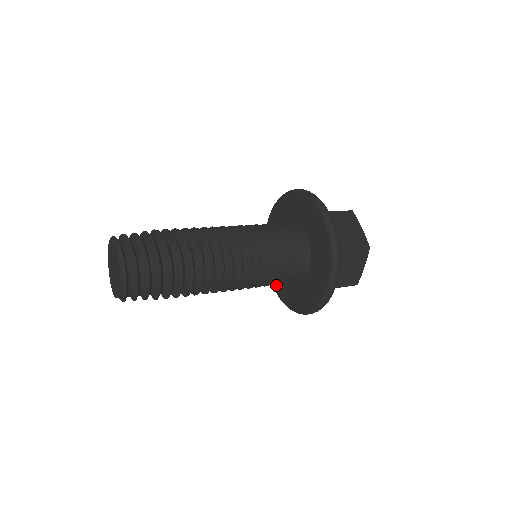
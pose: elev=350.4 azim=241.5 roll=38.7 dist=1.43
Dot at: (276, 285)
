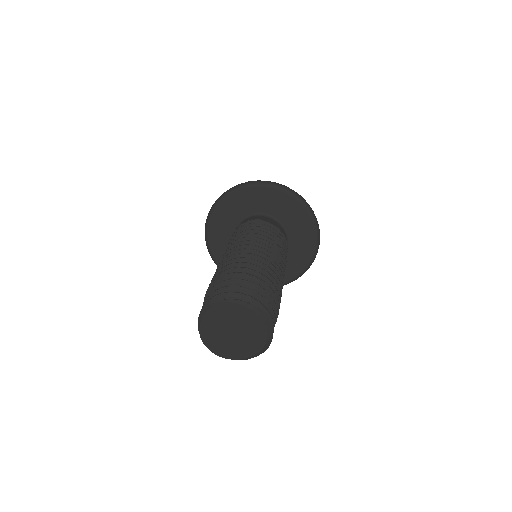
Dot at: occluded
